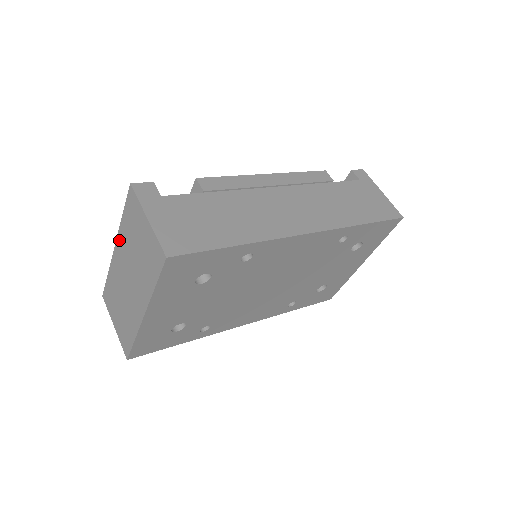
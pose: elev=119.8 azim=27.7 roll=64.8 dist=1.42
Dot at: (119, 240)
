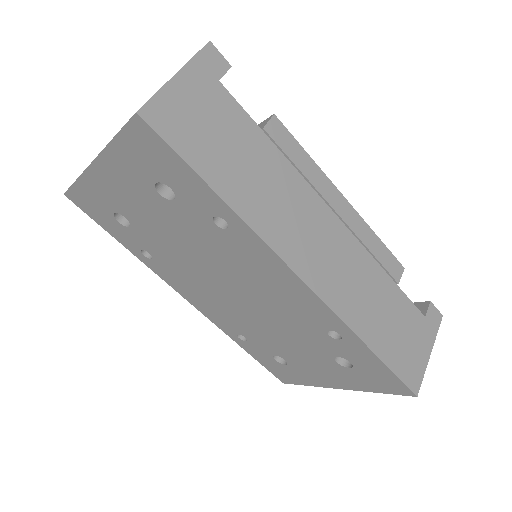
Dot at: occluded
